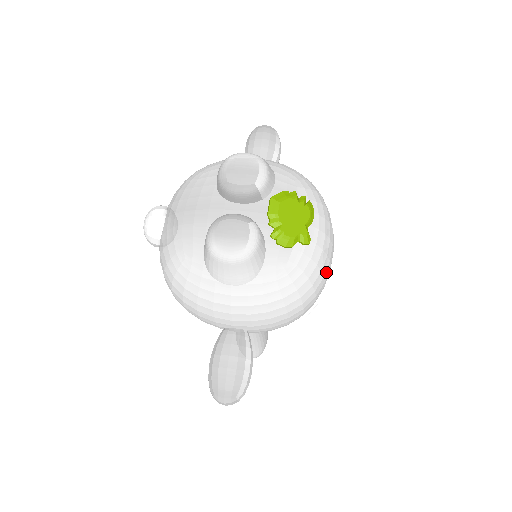
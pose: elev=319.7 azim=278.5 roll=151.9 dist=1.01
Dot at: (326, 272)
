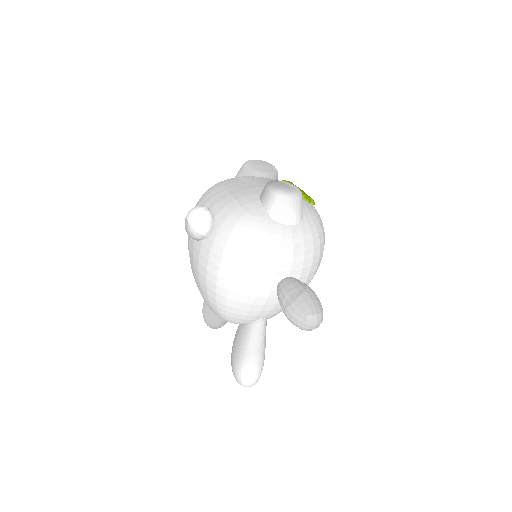
Dot at: occluded
